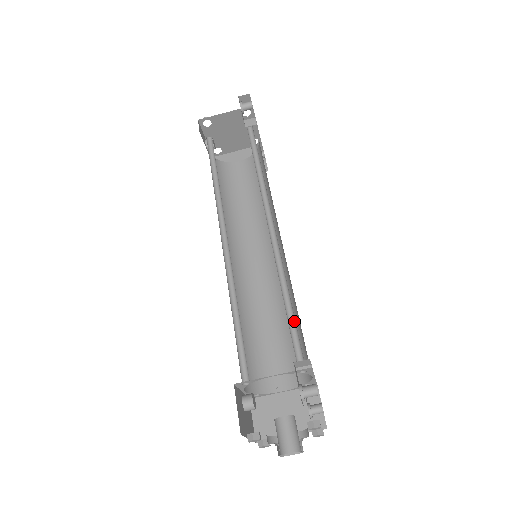
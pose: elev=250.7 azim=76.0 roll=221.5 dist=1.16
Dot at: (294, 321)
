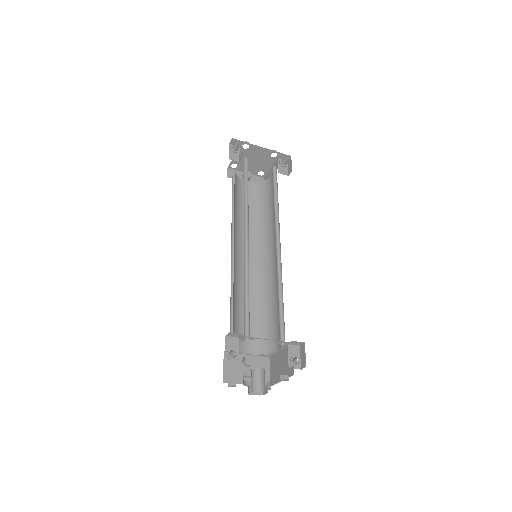
Dot at: occluded
